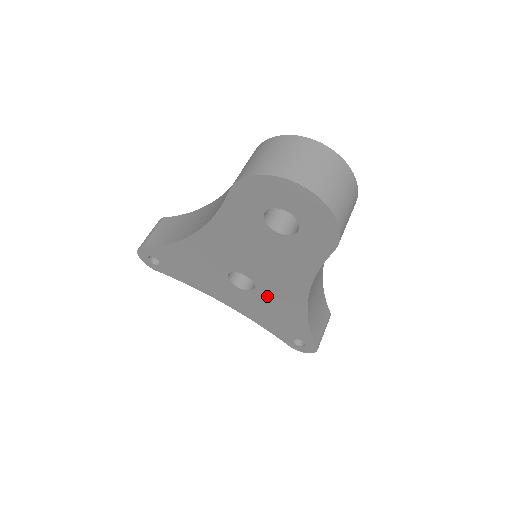
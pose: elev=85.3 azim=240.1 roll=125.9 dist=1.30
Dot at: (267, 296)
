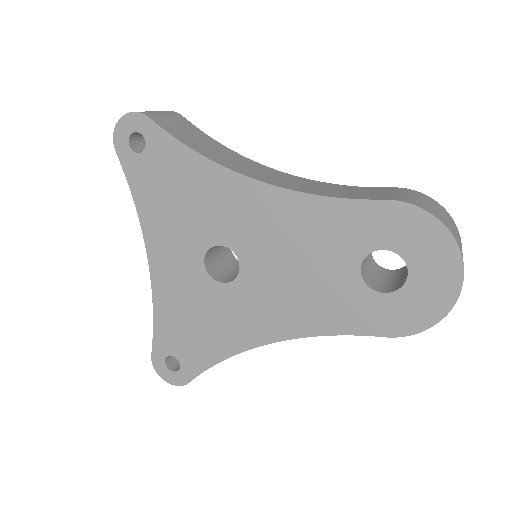
Dot at: (226, 301)
